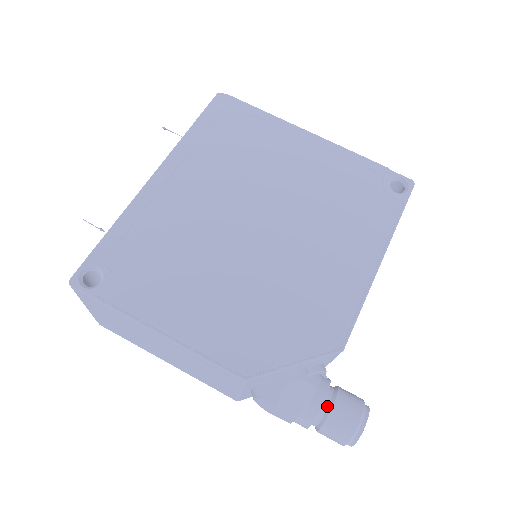
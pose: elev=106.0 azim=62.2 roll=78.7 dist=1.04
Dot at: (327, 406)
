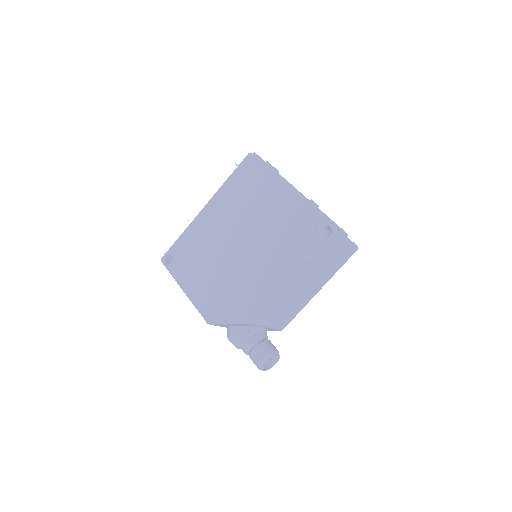
Dot at: (252, 348)
